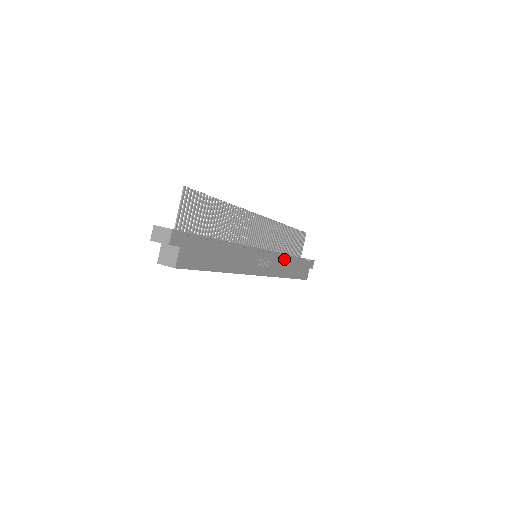
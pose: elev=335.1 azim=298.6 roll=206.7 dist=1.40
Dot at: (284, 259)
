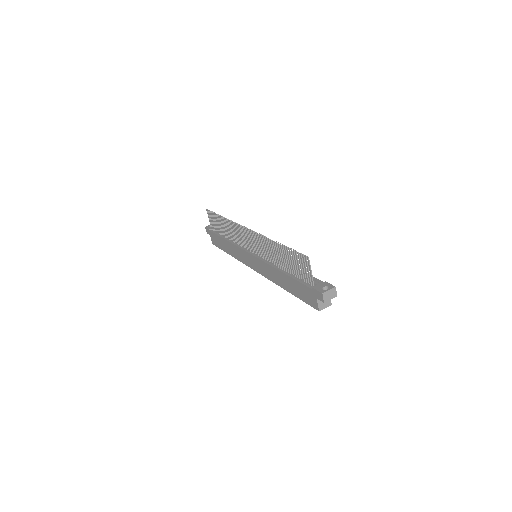
Dot at: occluded
